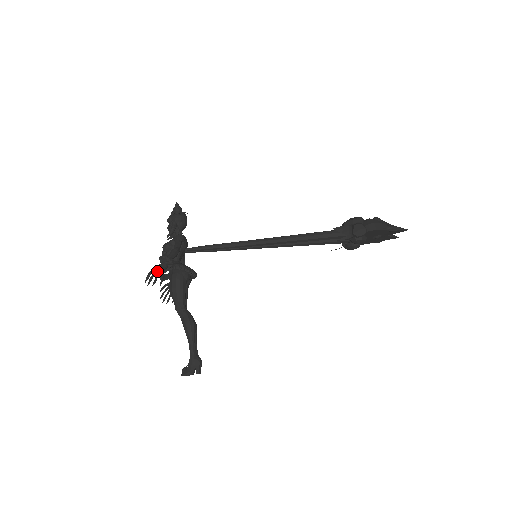
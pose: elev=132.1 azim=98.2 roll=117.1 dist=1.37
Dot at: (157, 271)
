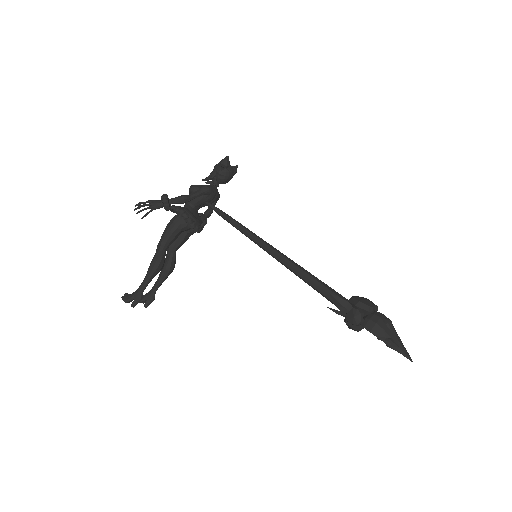
Dot at: (149, 205)
